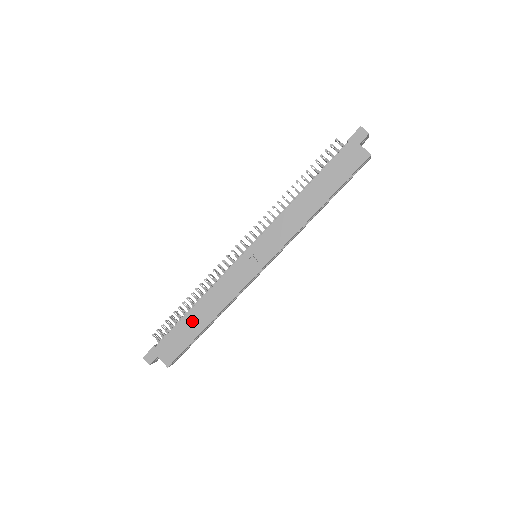
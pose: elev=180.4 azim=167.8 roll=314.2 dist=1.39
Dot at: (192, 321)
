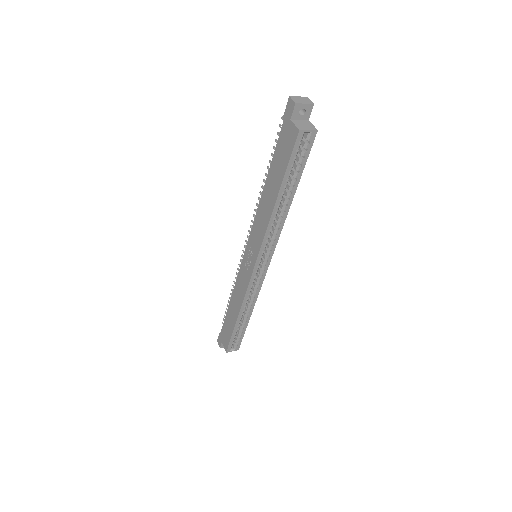
Dot at: (230, 315)
